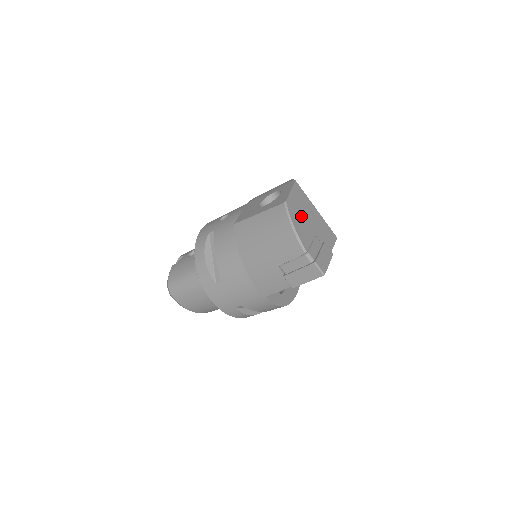
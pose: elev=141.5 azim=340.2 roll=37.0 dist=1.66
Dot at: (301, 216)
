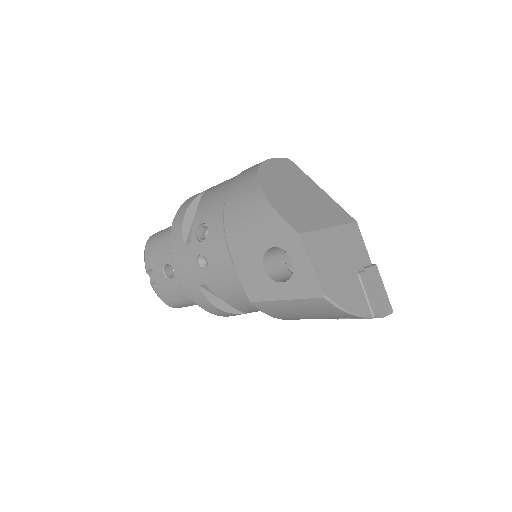
Dot at: (339, 279)
